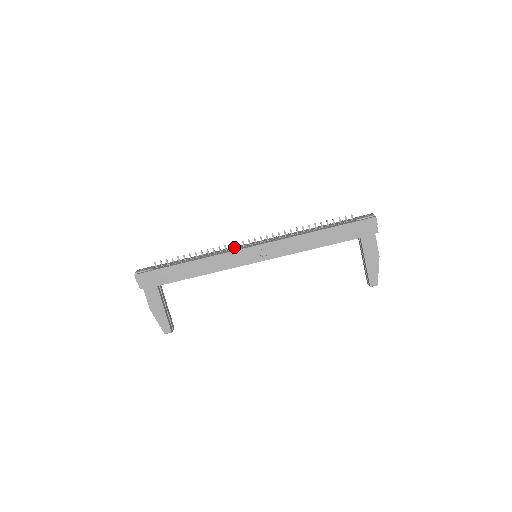
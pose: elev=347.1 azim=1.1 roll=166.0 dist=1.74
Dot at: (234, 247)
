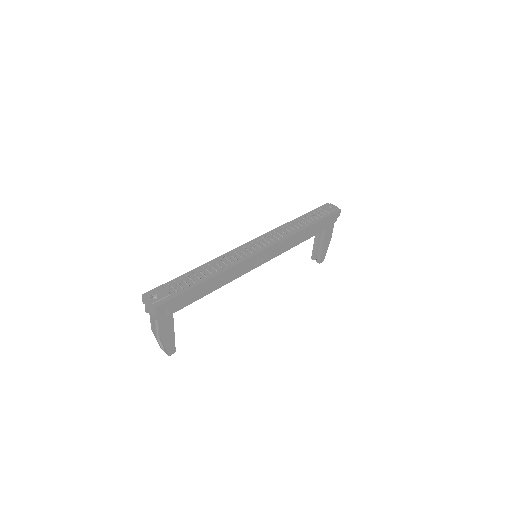
Dot at: (237, 250)
